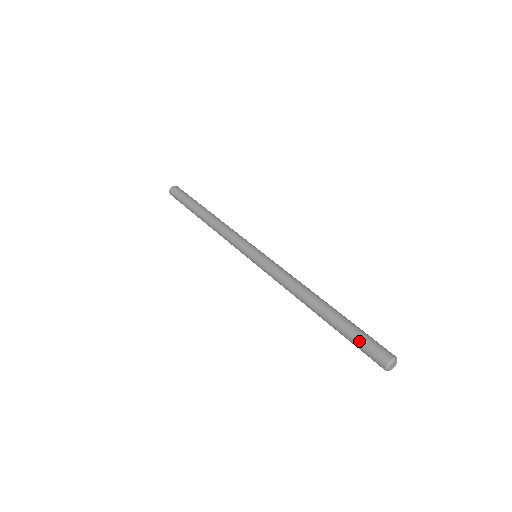
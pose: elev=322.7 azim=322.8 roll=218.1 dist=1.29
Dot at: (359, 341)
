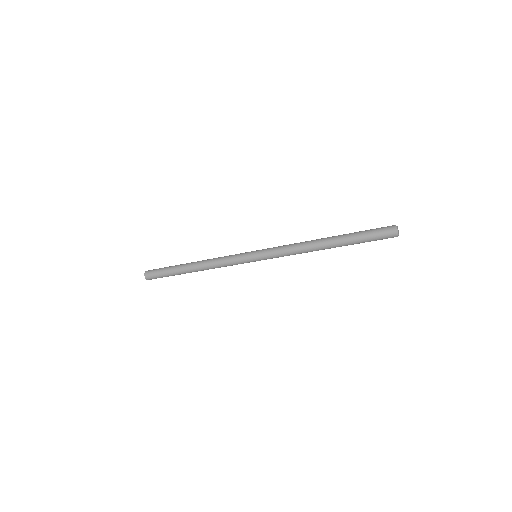
Dot at: (369, 231)
